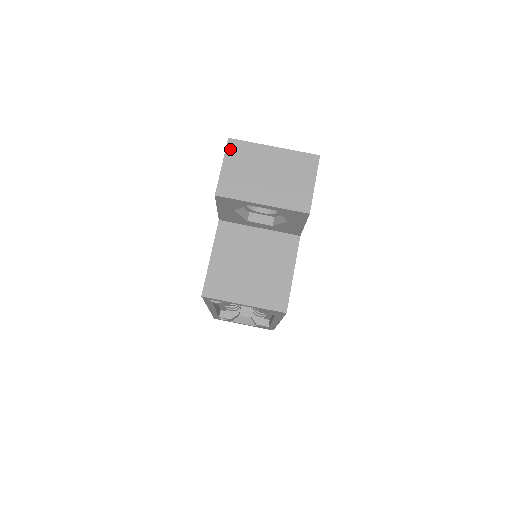
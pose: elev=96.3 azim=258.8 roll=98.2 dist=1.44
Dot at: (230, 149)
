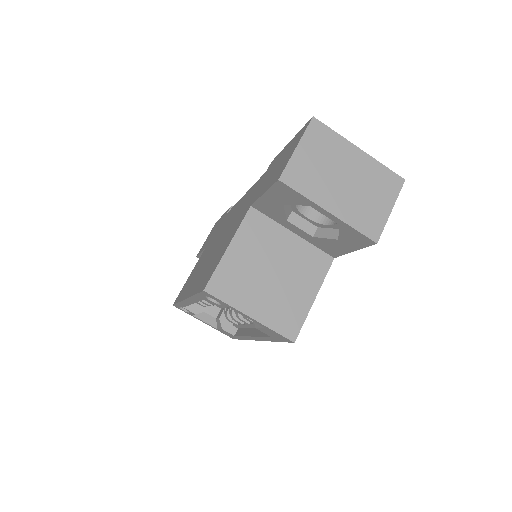
Dot at: (311, 131)
